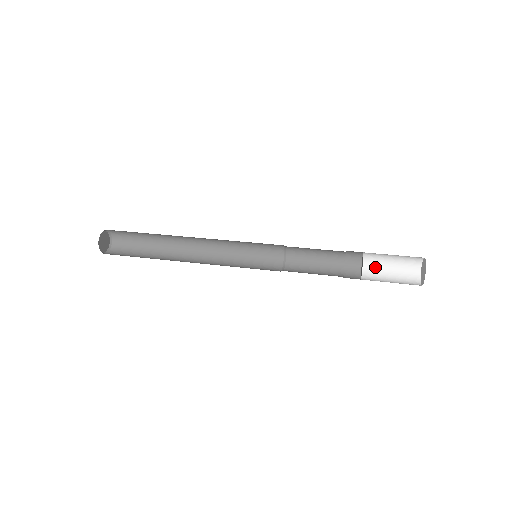
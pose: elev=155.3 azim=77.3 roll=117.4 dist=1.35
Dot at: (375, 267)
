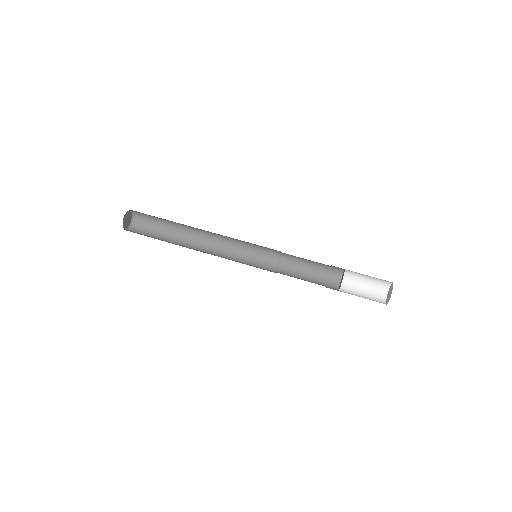
Dot at: (352, 283)
